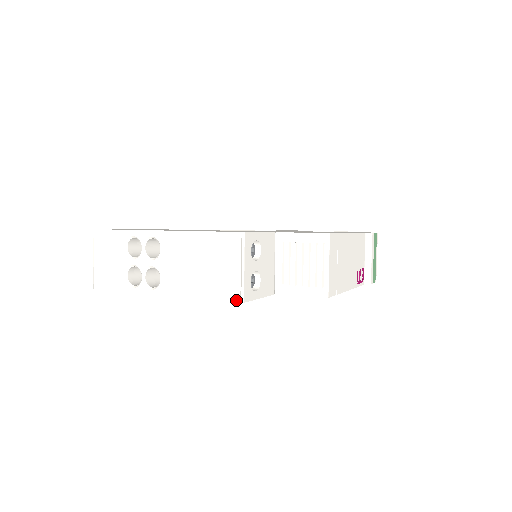
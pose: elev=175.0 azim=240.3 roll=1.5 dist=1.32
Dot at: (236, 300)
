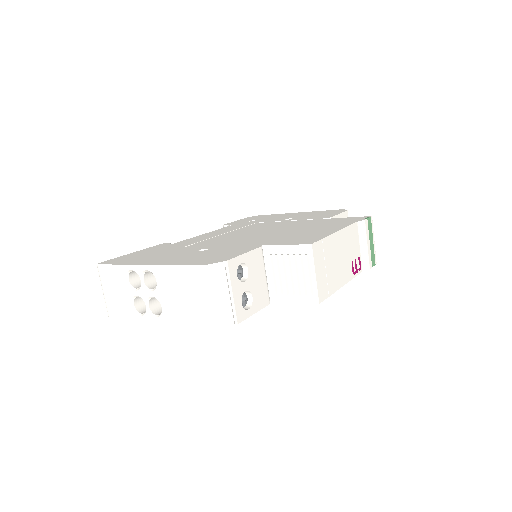
Dot at: (230, 322)
